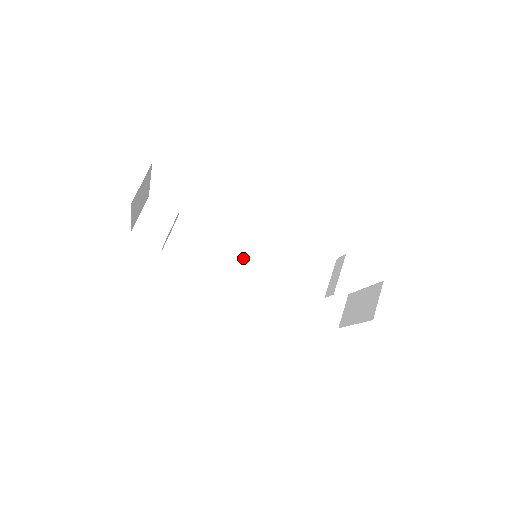
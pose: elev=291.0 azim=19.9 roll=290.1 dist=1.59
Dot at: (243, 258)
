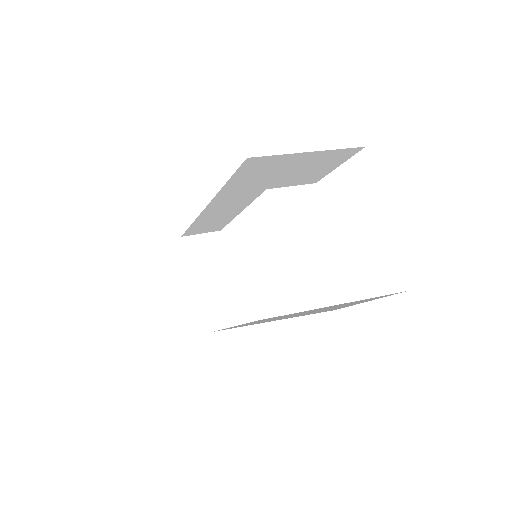
Dot at: occluded
